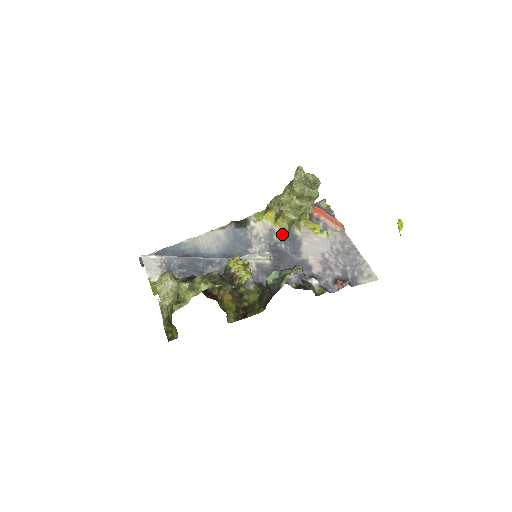
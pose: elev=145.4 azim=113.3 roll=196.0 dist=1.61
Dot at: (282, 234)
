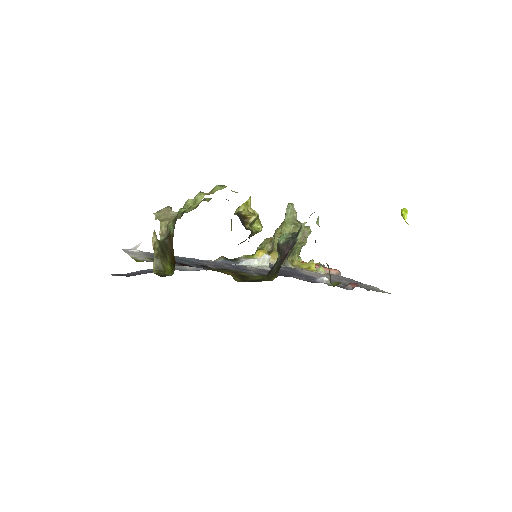
Dot at: occluded
